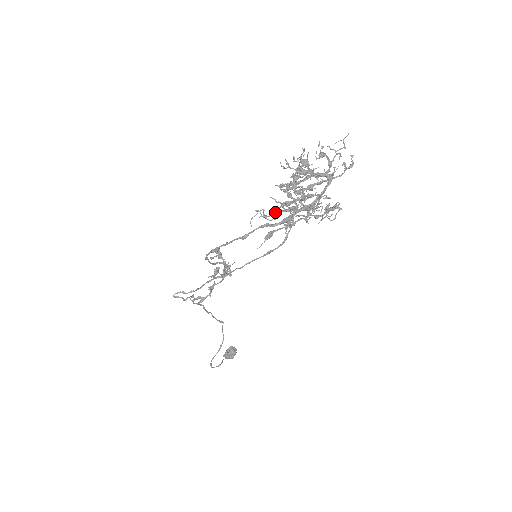
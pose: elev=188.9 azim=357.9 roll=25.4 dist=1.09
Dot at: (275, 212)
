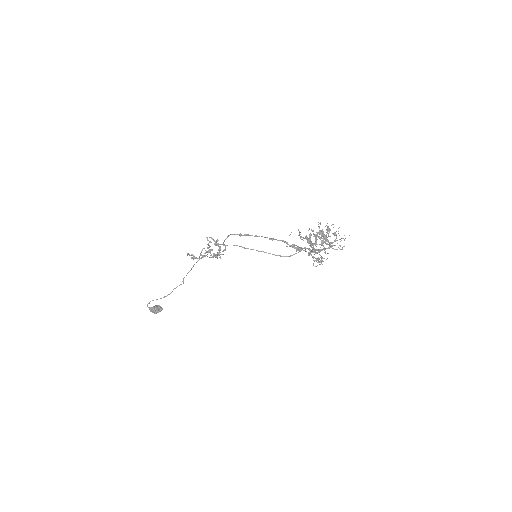
Dot at: (306, 238)
